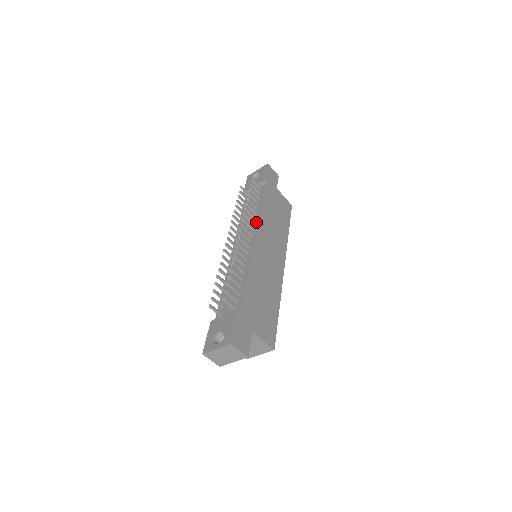
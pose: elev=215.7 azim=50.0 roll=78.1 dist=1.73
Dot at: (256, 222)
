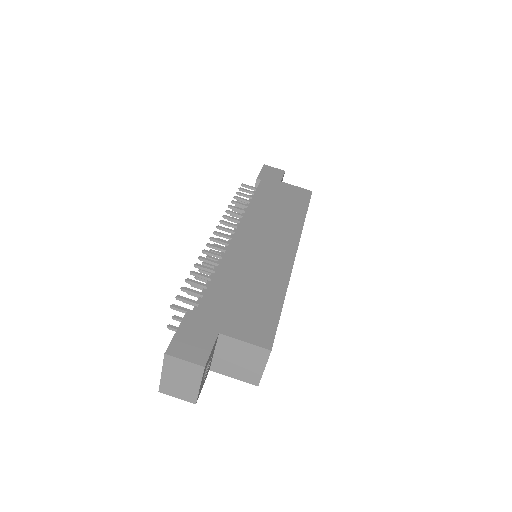
Dot at: occluded
